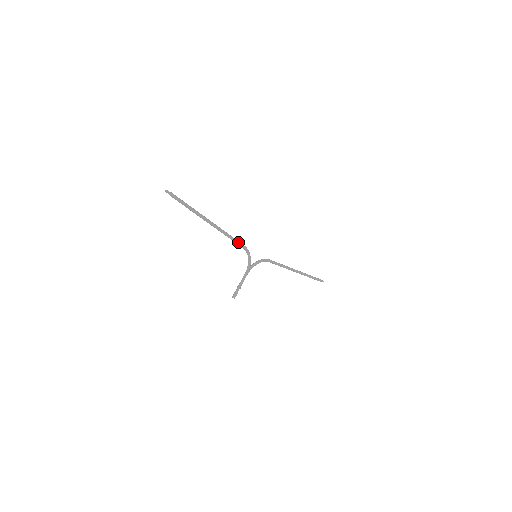
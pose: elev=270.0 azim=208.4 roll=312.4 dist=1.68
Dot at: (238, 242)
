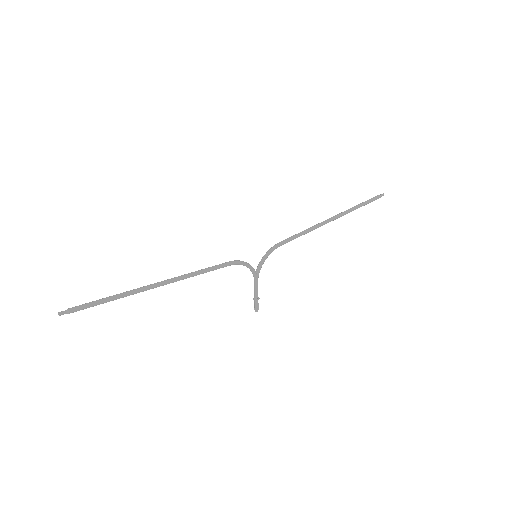
Dot at: (216, 268)
